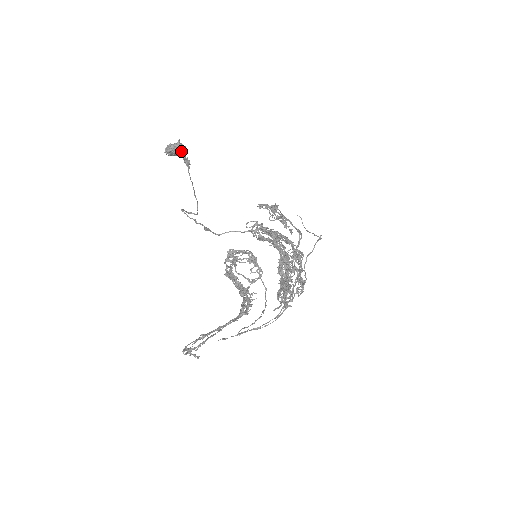
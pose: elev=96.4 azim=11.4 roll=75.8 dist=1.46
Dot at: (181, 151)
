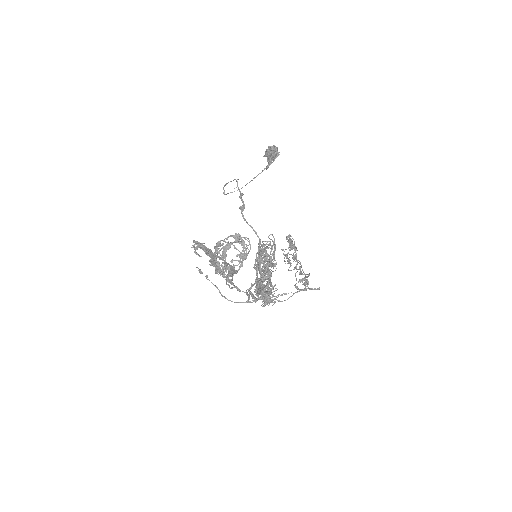
Dot at: (274, 158)
